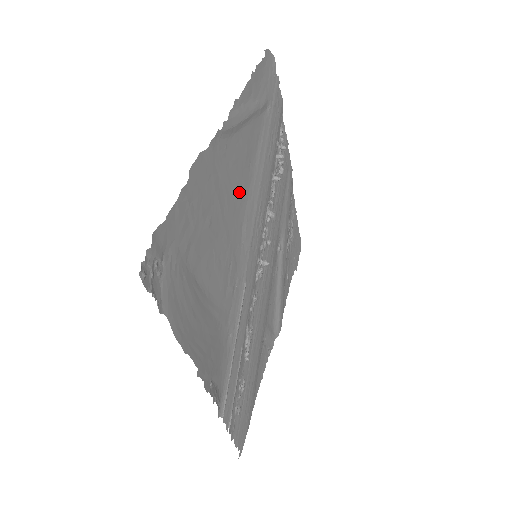
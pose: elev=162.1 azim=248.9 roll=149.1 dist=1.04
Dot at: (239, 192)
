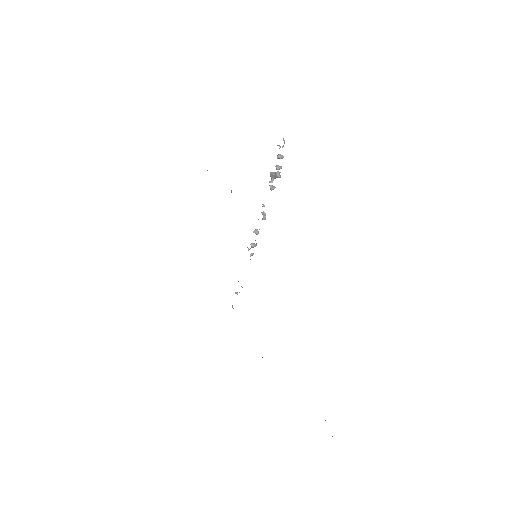
Dot at: occluded
